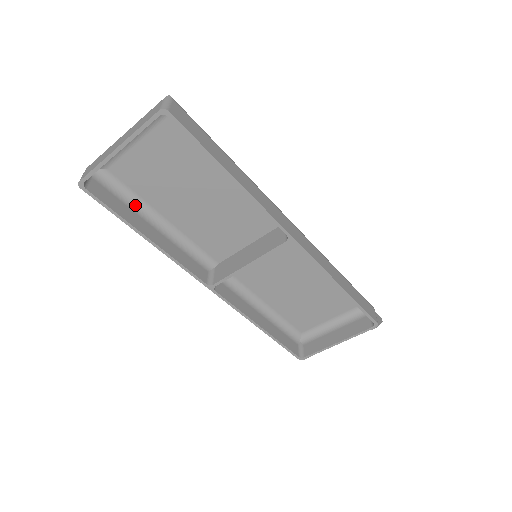
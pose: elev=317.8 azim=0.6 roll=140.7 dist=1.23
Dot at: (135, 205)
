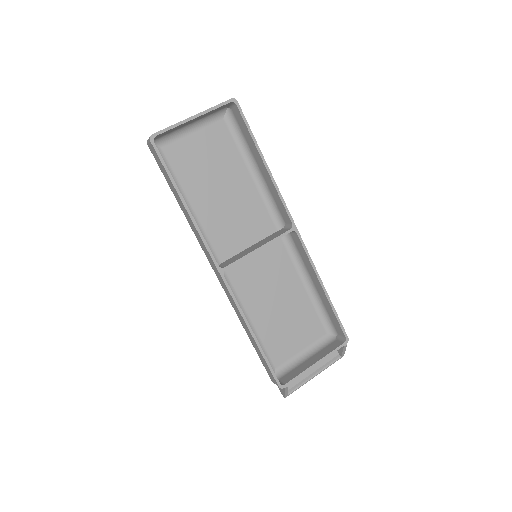
Dot at: occluded
